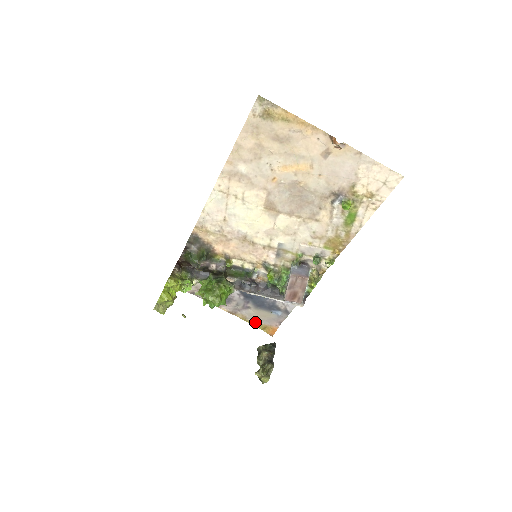
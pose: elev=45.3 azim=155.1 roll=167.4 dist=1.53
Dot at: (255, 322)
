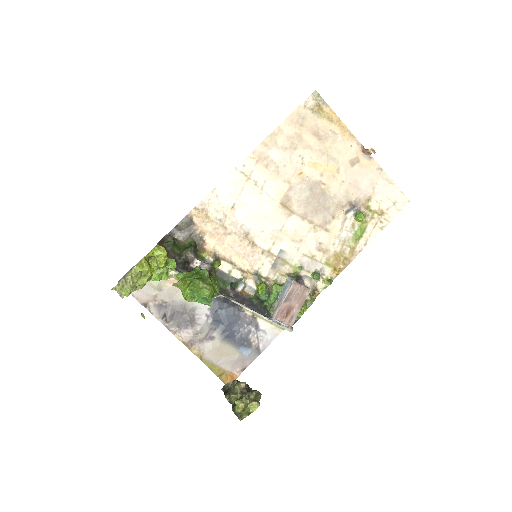
Dot at: (212, 364)
